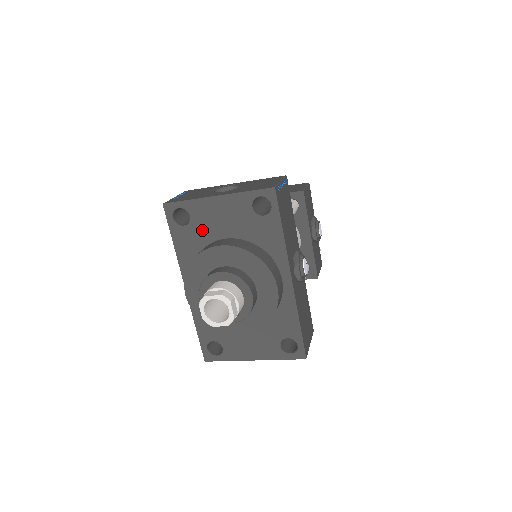
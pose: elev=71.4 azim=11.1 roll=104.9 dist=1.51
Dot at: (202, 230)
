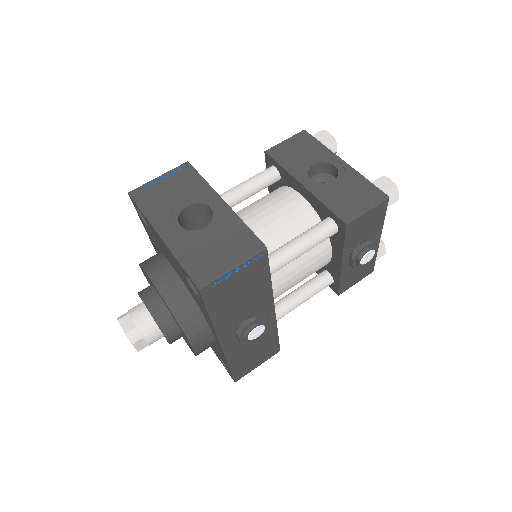
Dot at: (158, 243)
